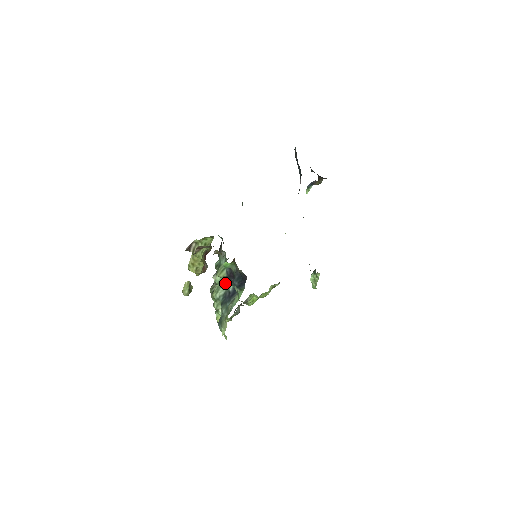
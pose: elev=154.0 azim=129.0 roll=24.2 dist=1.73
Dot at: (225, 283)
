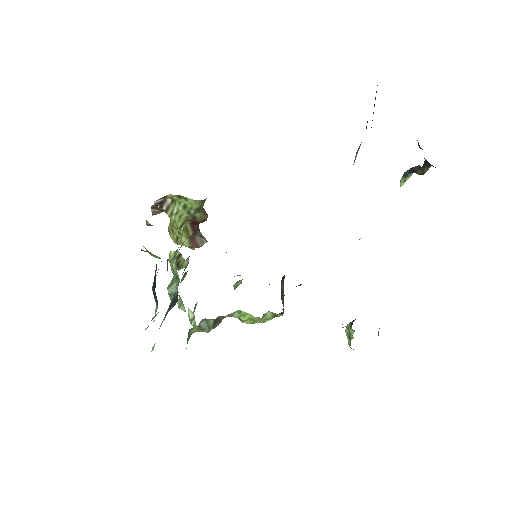
Dot at: (178, 278)
